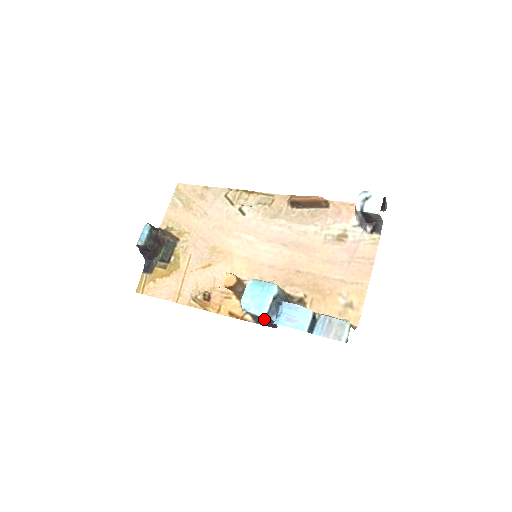
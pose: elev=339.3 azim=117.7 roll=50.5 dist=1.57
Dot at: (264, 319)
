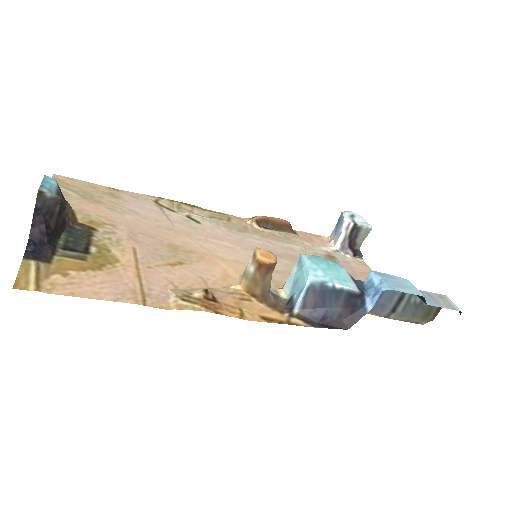
Dot at: (325, 319)
